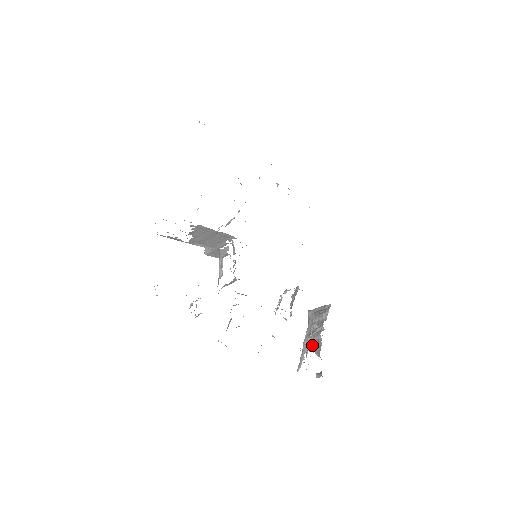
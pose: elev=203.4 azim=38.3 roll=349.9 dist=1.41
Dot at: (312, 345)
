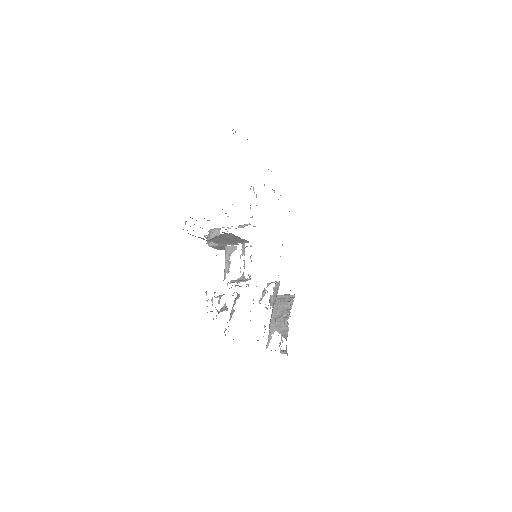
Dot at: (279, 328)
